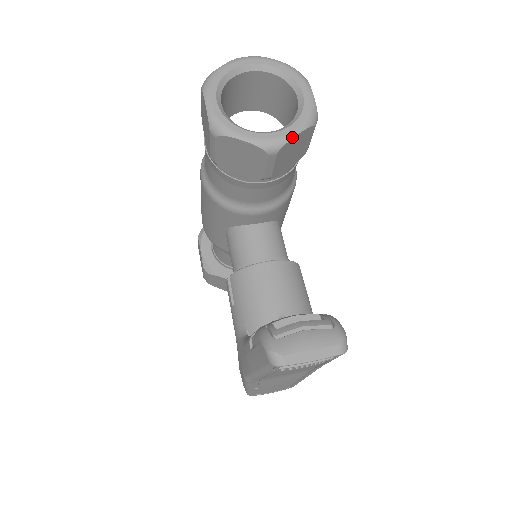
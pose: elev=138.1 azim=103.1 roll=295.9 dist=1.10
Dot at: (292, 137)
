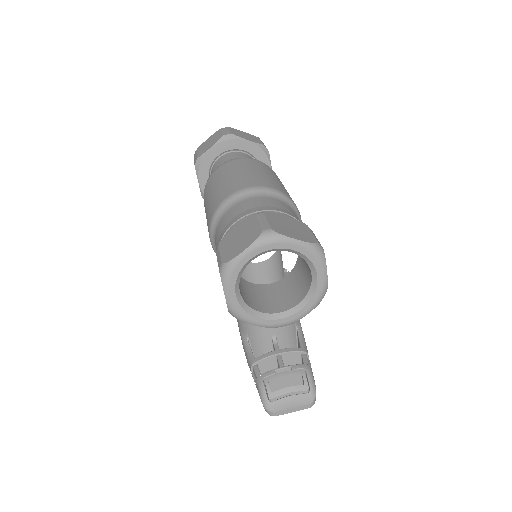
Dot at: (301, 318)
